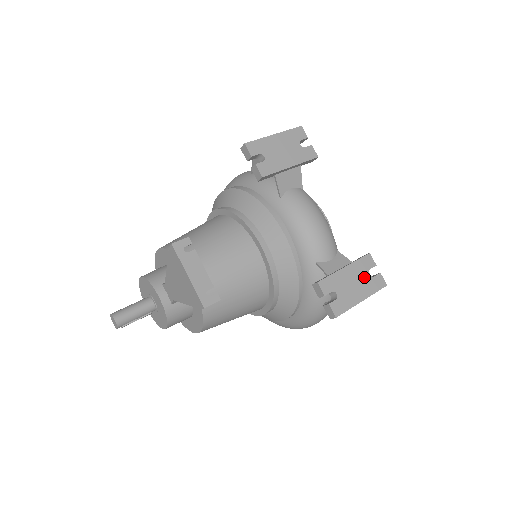
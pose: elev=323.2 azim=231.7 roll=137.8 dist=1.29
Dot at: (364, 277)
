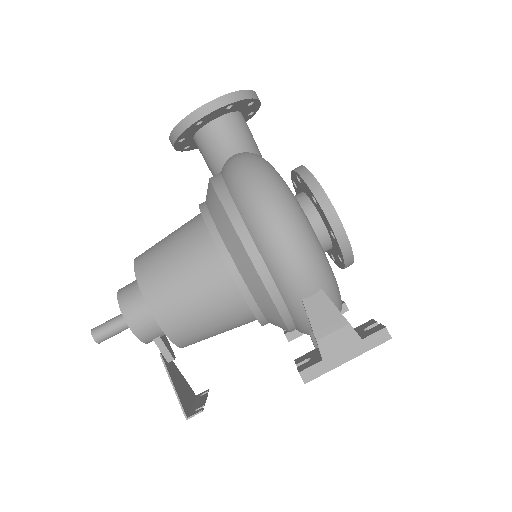
Dot at: occluded
